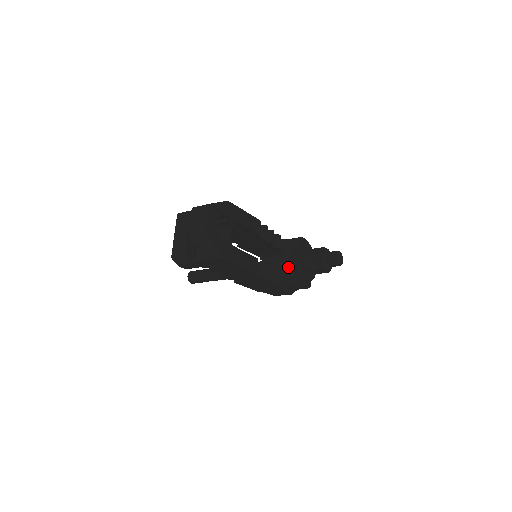
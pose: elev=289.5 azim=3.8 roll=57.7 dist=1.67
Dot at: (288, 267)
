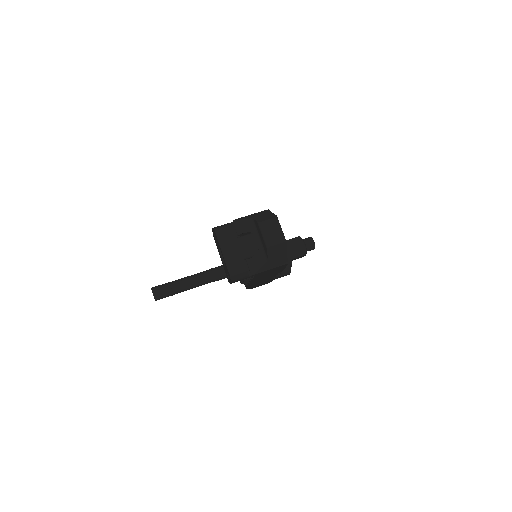
Dot at: occluded
